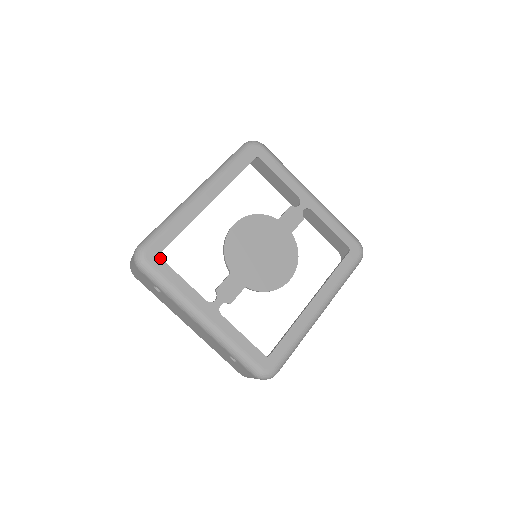
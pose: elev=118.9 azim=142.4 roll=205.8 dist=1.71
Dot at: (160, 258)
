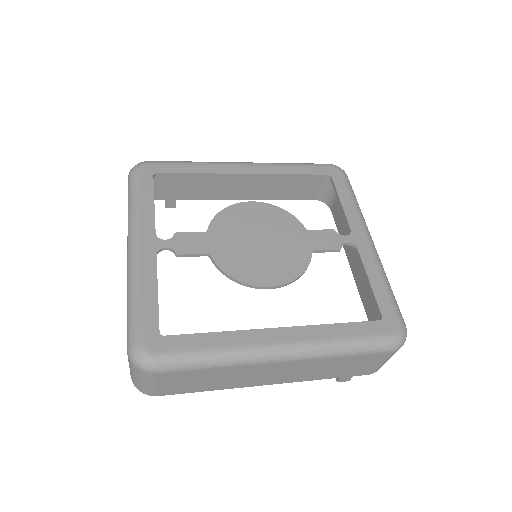
Dot at: (153, 176)
